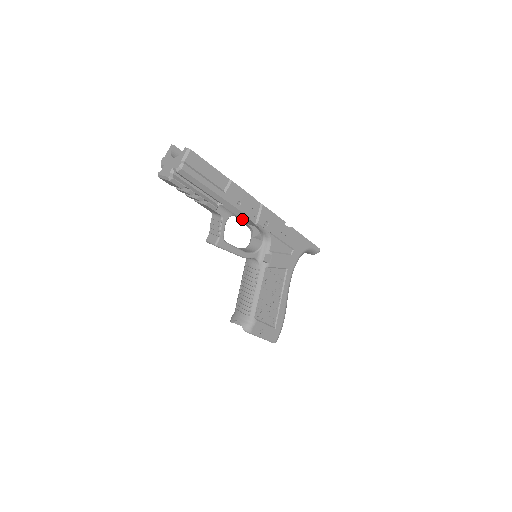
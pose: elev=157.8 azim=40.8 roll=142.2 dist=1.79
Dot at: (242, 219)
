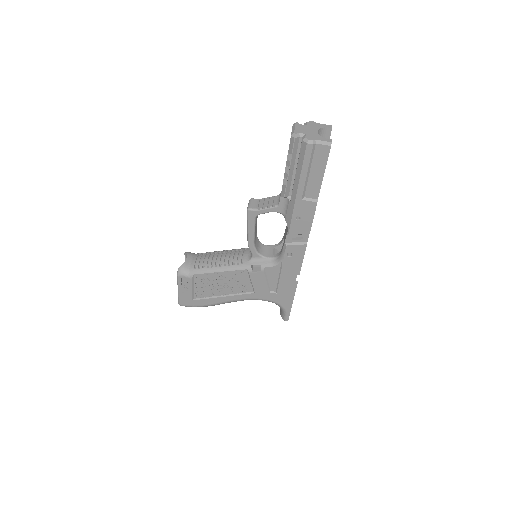
Dot at: occluded
